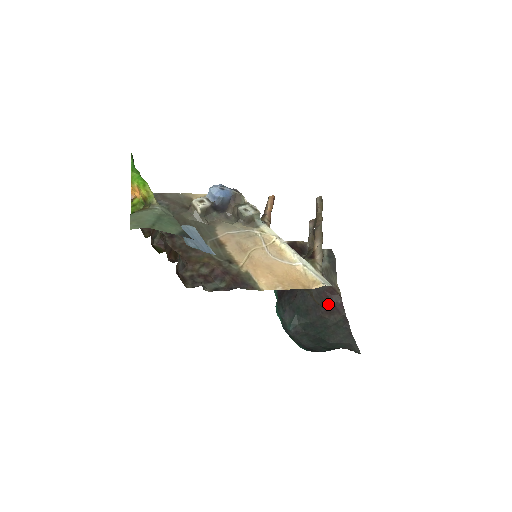
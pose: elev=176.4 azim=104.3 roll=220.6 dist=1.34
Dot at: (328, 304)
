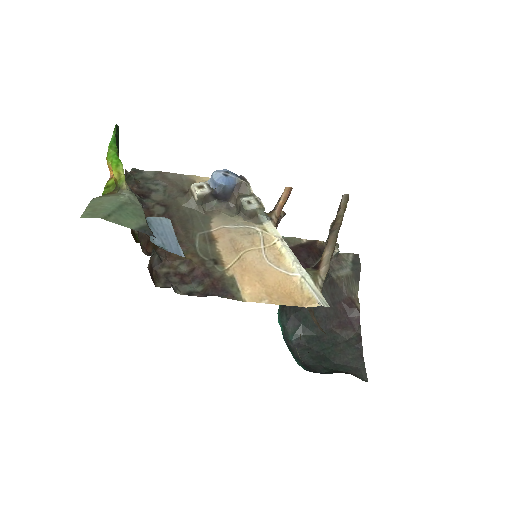
Dot at: (342, 317)
